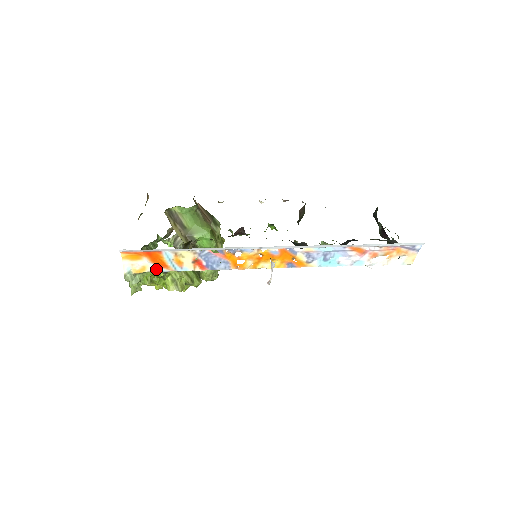
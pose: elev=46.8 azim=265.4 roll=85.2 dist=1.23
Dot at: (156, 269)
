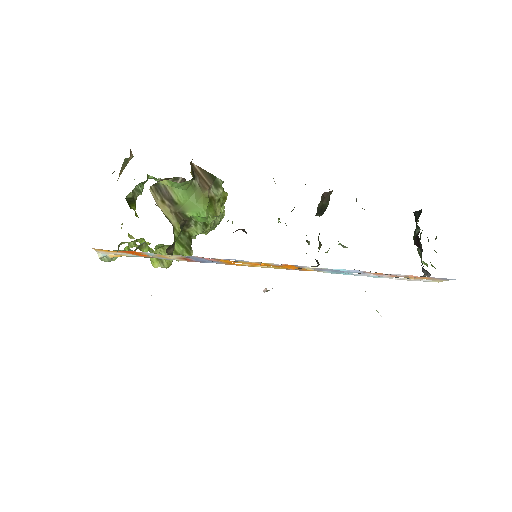
Dot at: (137, 256)
